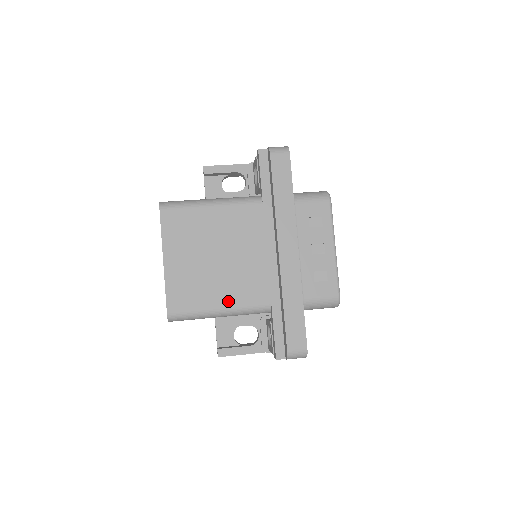
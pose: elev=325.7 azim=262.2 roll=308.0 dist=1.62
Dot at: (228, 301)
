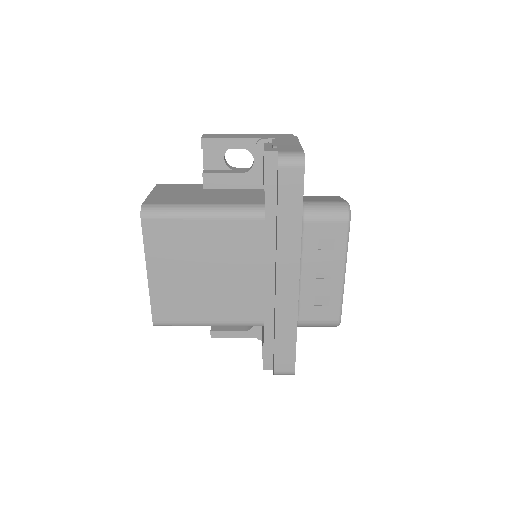
Dot at: (217, 316)
